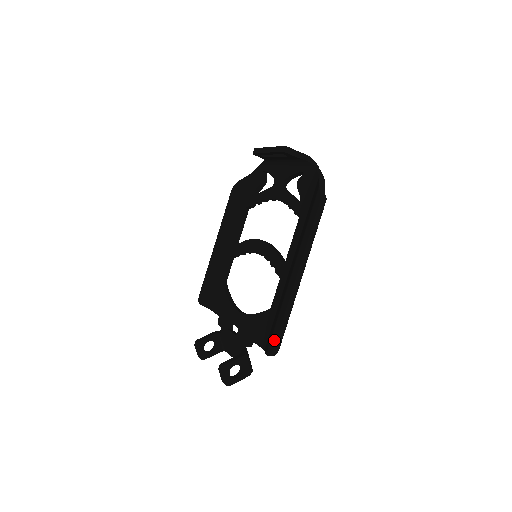
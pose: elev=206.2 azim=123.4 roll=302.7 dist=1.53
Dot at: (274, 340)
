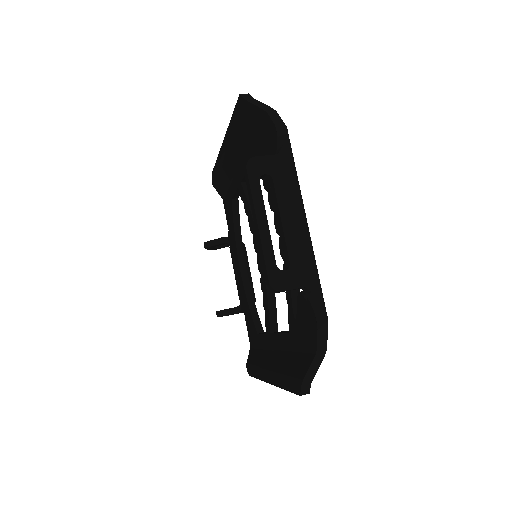
Dot at: (250, 373)
